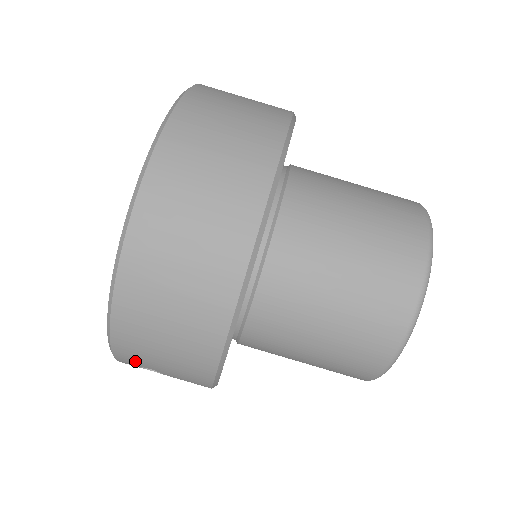
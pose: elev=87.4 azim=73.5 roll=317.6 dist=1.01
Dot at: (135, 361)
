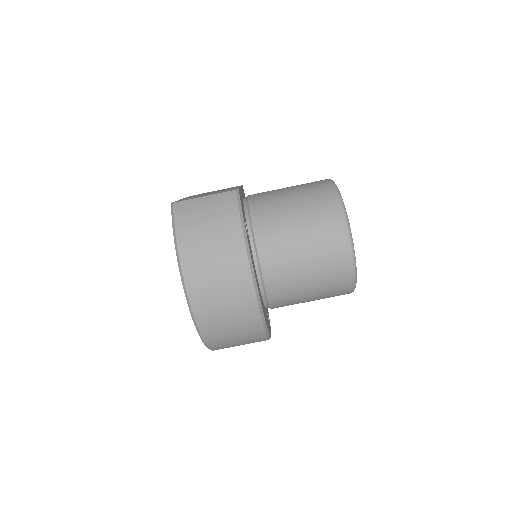
Dot at: occluded
